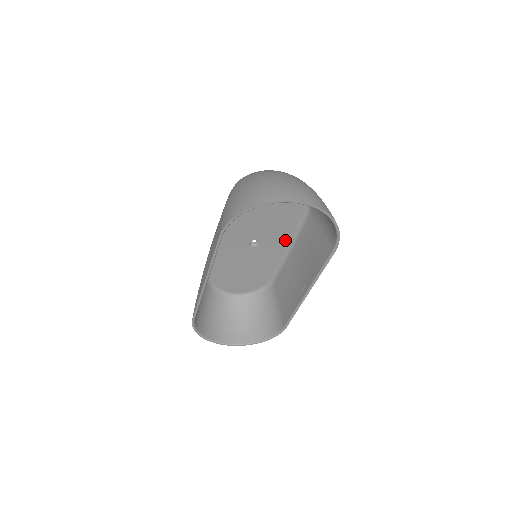
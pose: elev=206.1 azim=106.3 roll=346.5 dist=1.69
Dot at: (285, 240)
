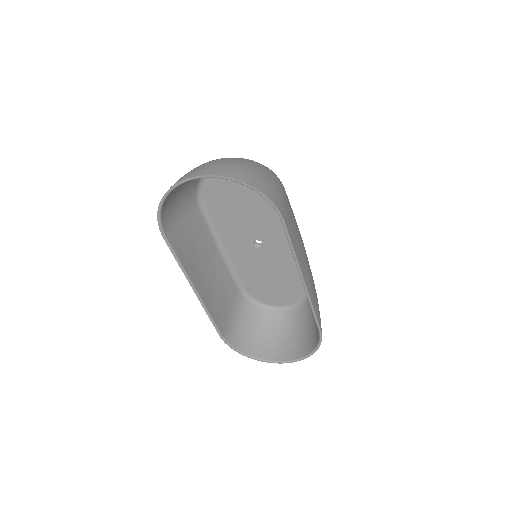
Dot at: occluded
